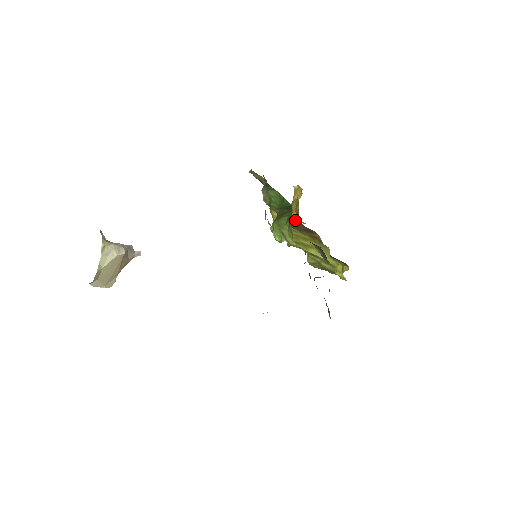
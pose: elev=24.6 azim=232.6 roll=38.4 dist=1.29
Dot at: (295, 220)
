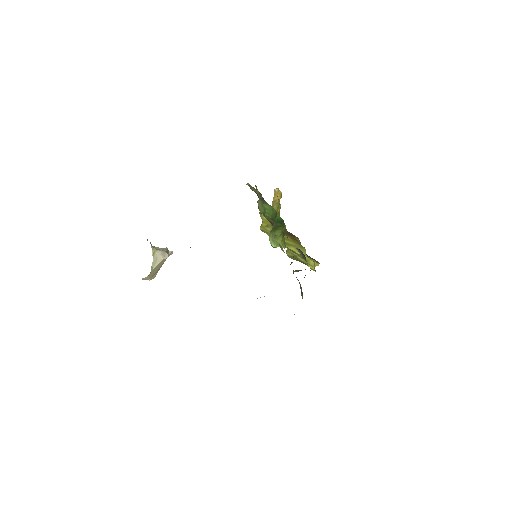
Dot at: occluded
